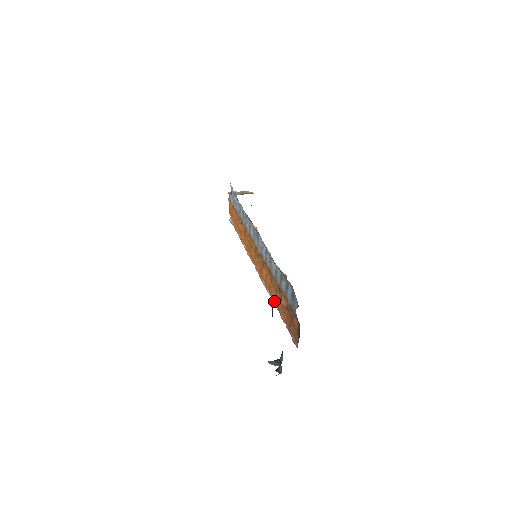
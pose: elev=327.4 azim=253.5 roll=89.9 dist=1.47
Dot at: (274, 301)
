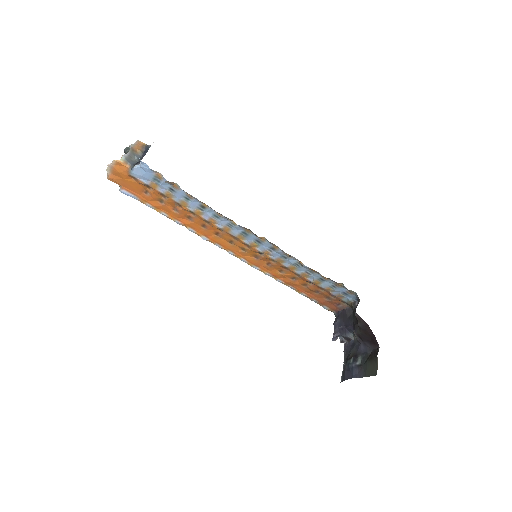
Dot at: (286, 284)
